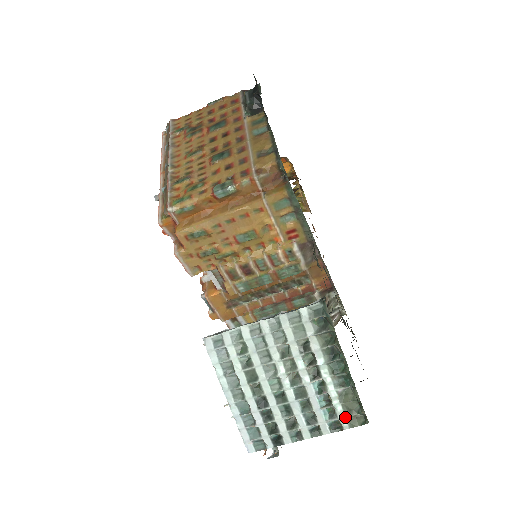
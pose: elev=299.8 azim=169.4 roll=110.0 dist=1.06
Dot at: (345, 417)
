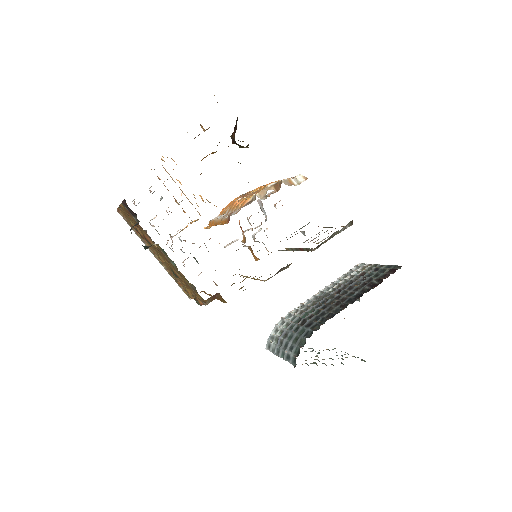
Dot at: occluded
